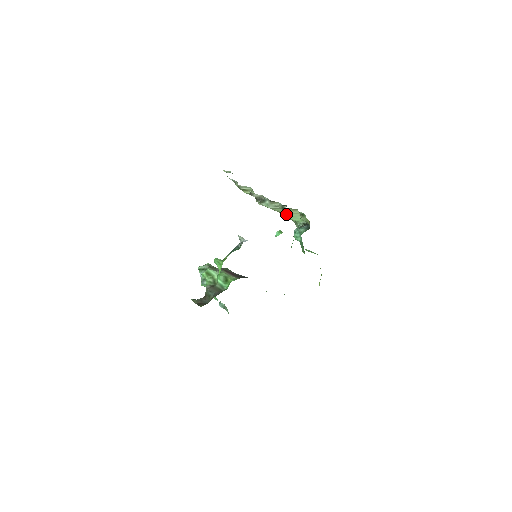
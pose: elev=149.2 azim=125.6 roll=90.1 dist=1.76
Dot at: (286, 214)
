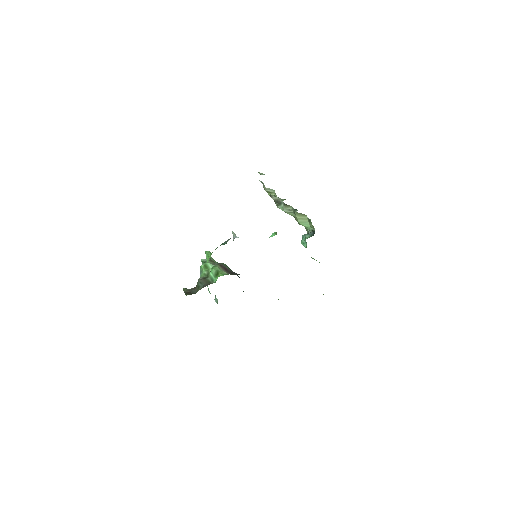
Dot at: (297, 219)
